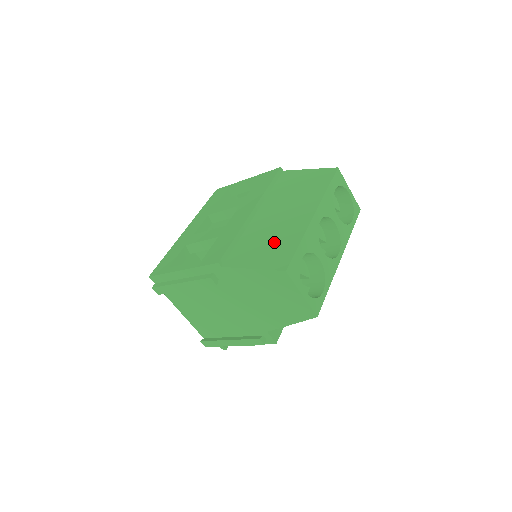
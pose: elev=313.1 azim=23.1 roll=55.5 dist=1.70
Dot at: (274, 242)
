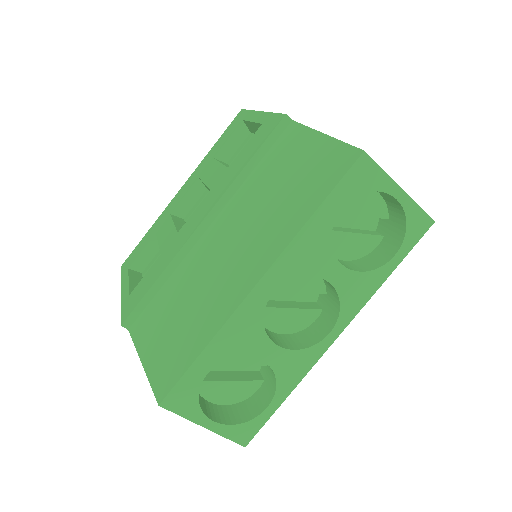
Dot at: (184, 321)
